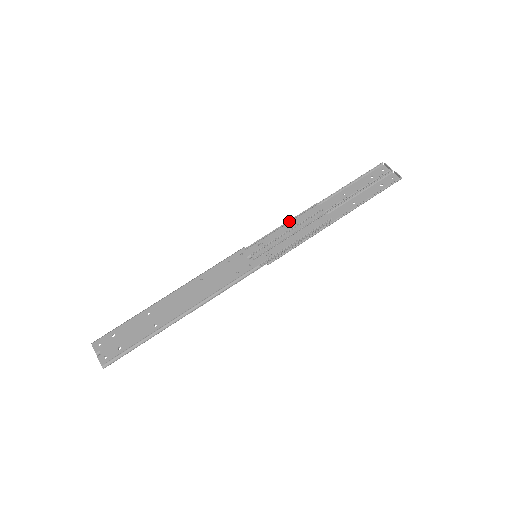
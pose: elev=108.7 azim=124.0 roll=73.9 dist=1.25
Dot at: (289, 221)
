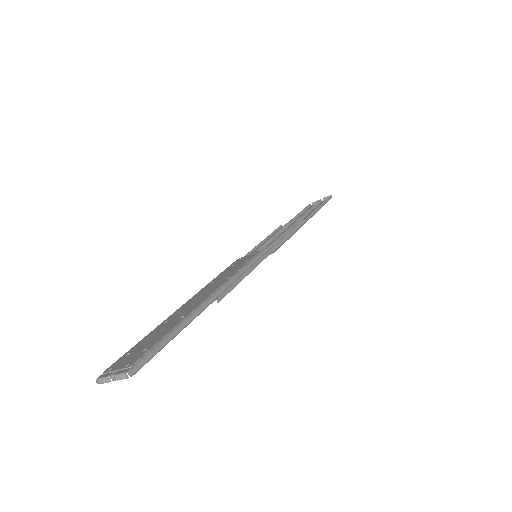
Dot at: (267, 237)
